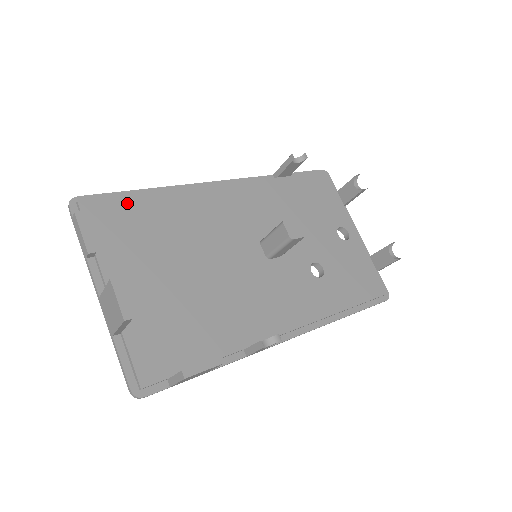
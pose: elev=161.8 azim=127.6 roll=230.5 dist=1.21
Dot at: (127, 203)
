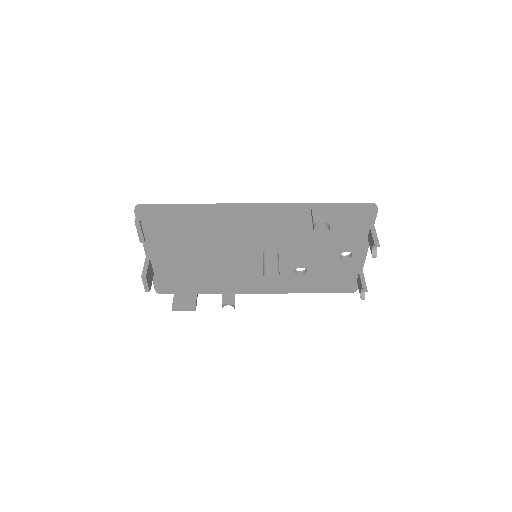
Dot at: (171, 217)
